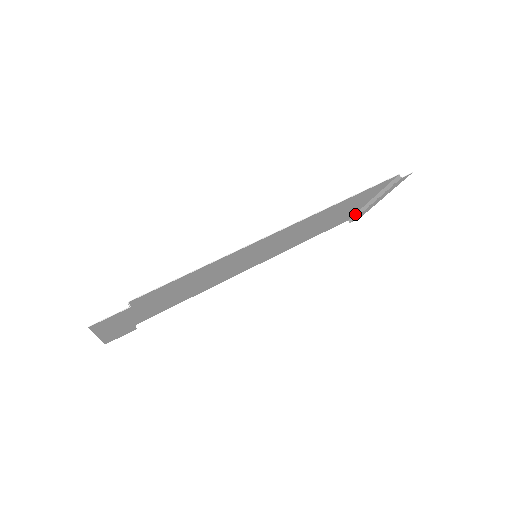
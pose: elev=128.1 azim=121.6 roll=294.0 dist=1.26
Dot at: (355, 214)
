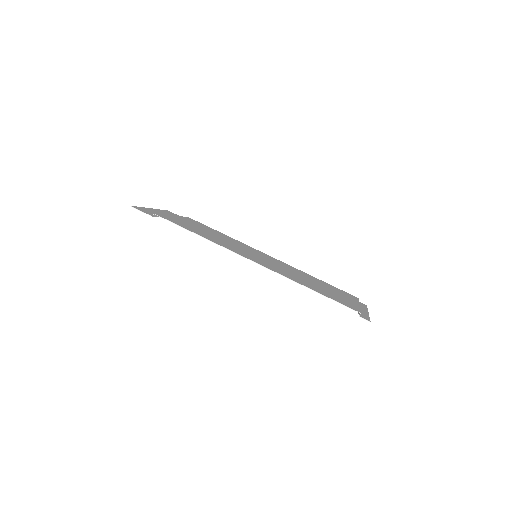
Dot at: (358, 300)
